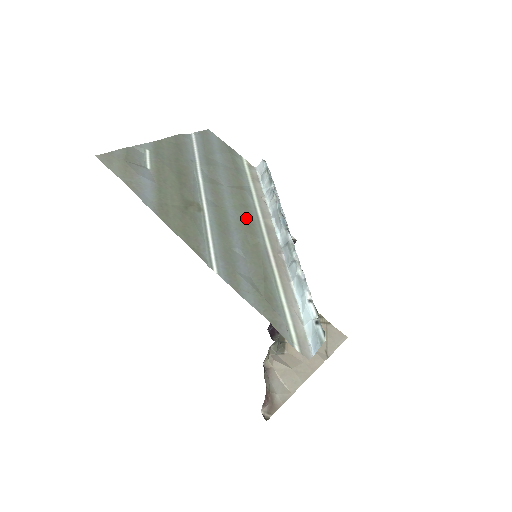
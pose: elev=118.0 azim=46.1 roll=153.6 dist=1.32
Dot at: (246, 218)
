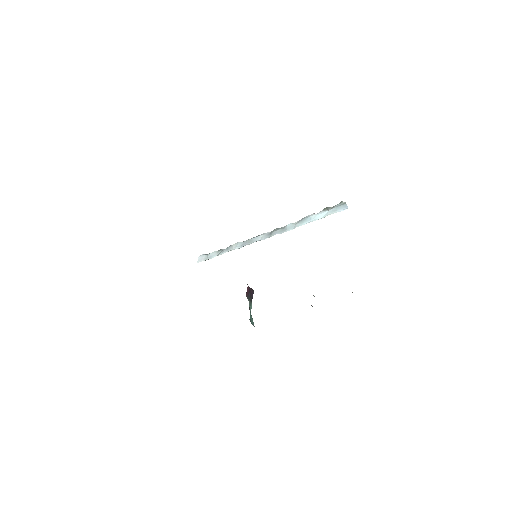
Dot at: occluded
